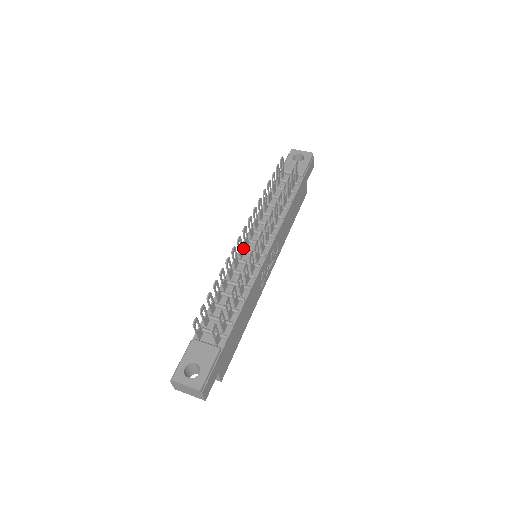
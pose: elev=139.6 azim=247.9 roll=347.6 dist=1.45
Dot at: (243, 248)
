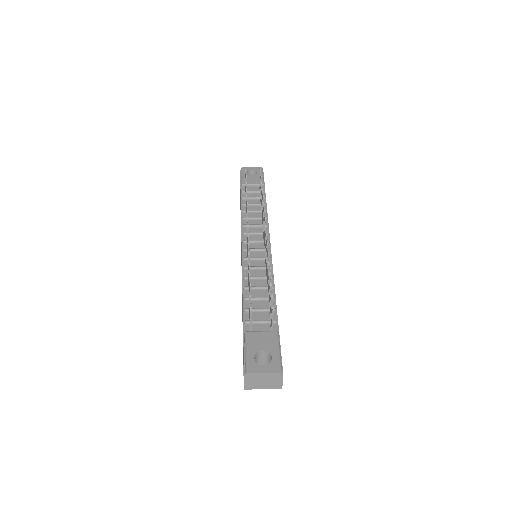
Dot at: (245, 249)
